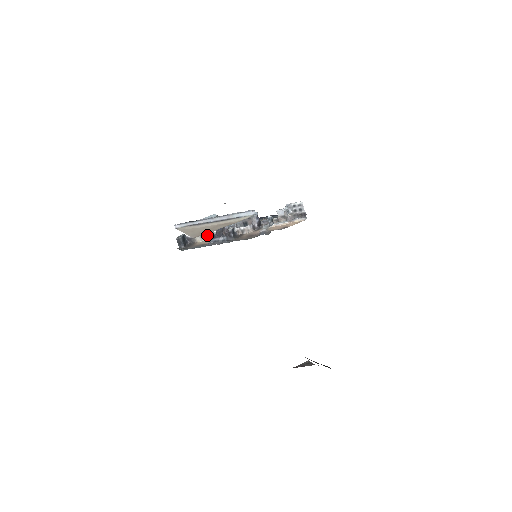
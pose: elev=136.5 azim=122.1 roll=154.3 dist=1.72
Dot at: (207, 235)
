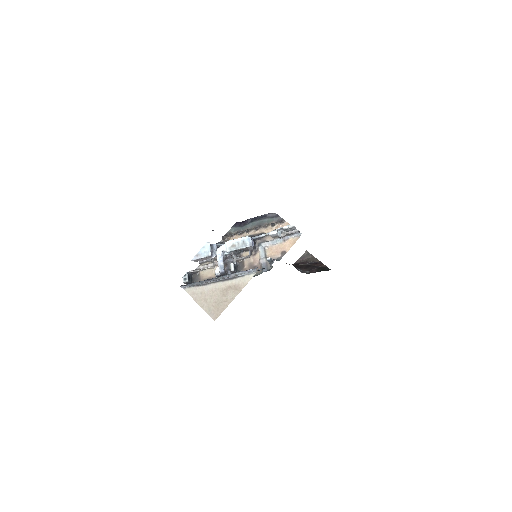
Dot at: (209, 268)
